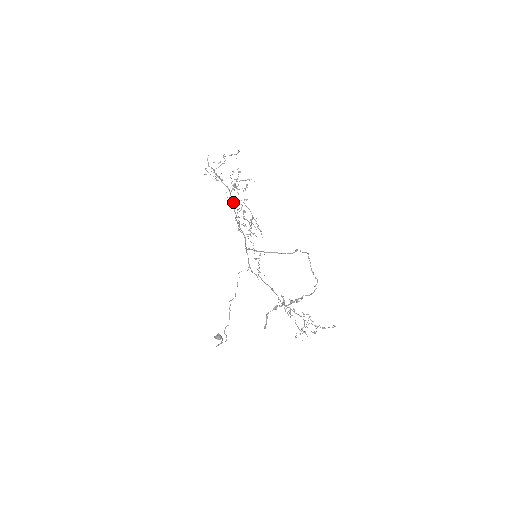
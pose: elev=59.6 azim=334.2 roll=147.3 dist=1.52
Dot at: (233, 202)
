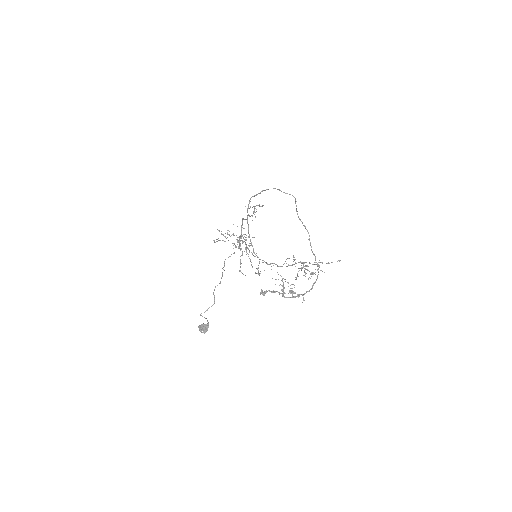
Dot at: occluded
